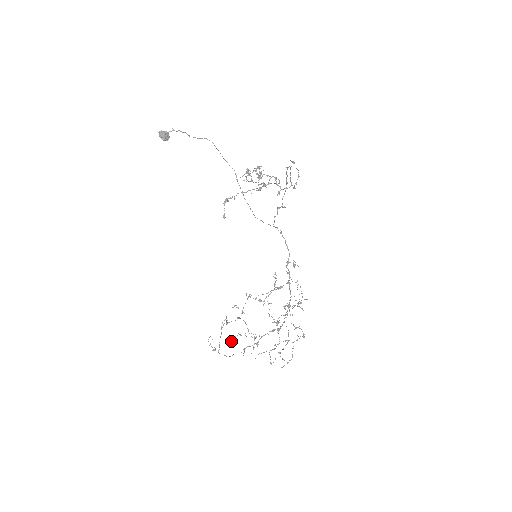
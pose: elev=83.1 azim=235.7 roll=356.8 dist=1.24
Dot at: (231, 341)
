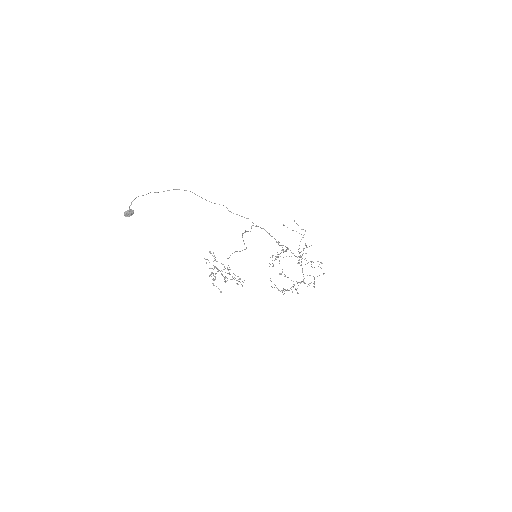
Dot at: occluded
